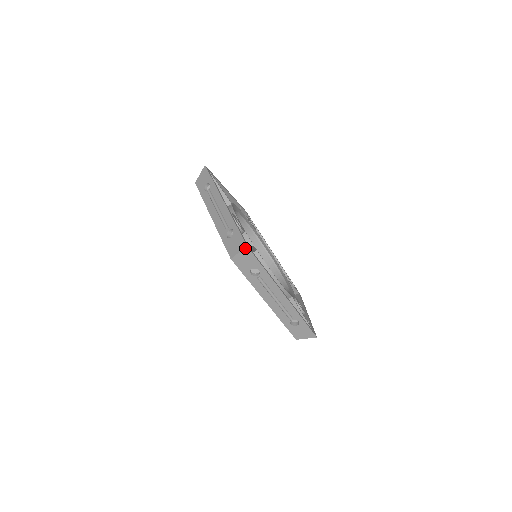
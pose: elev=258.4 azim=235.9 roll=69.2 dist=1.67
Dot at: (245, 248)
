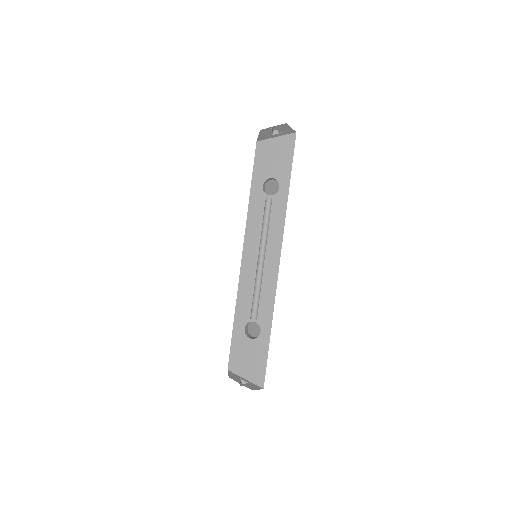
Dot at: (291, 134)
